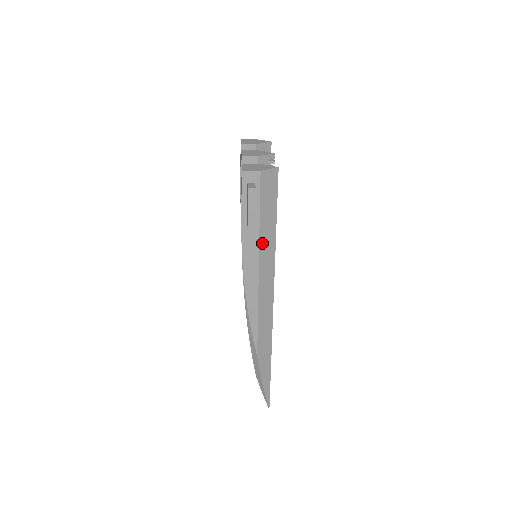
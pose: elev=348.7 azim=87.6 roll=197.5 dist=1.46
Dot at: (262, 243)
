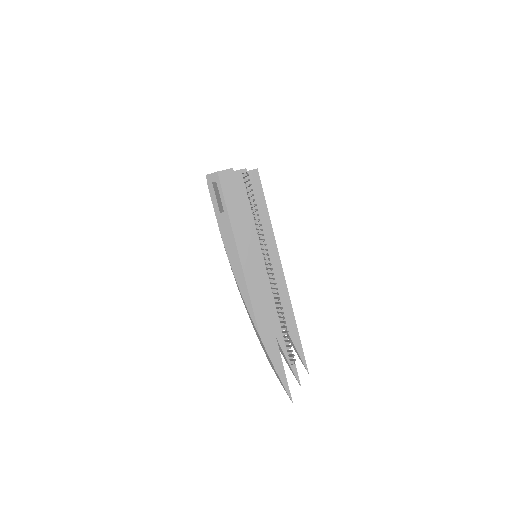
Dot at: (235, 229)
